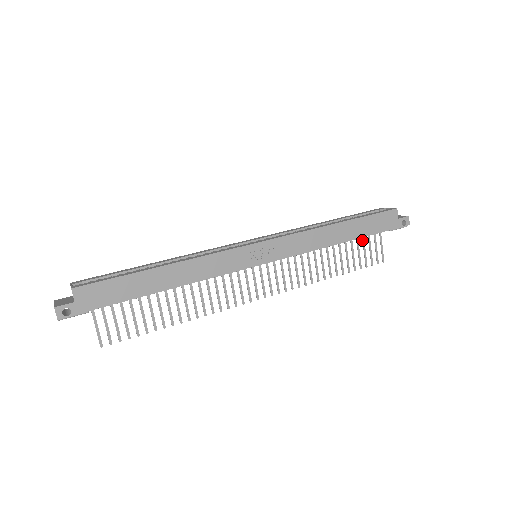
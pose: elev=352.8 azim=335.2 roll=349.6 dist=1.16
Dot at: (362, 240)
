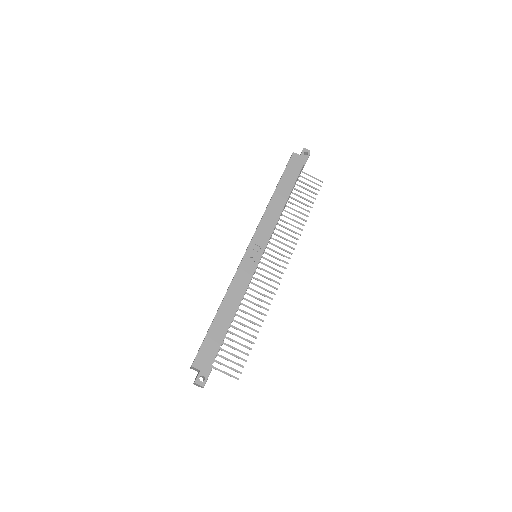
Dot at: occluded
